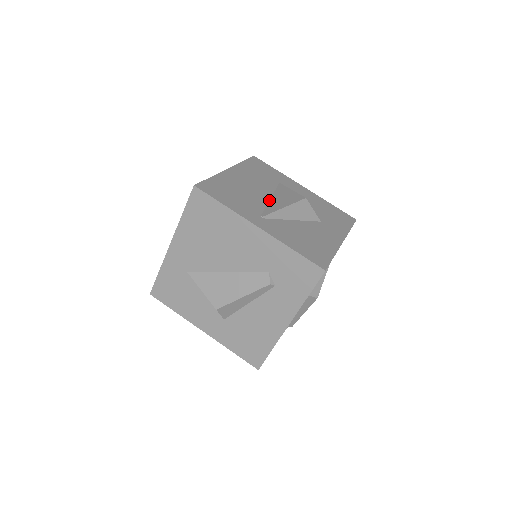
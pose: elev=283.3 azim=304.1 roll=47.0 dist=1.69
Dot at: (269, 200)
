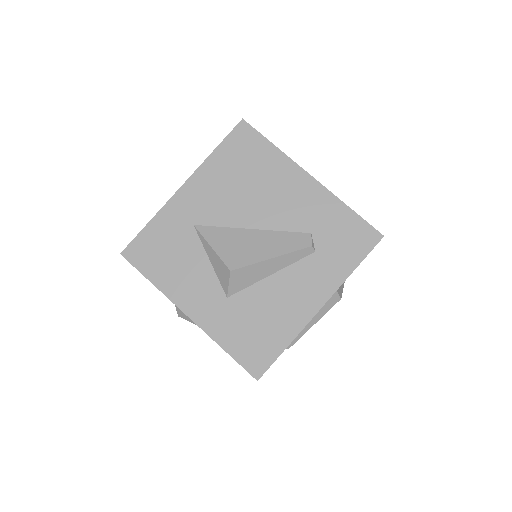
Dot at: occluded
